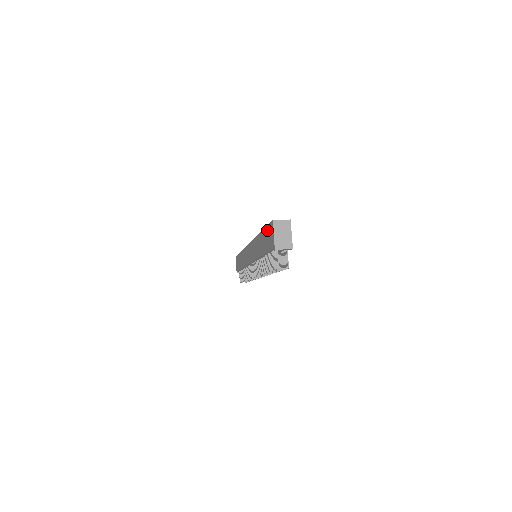
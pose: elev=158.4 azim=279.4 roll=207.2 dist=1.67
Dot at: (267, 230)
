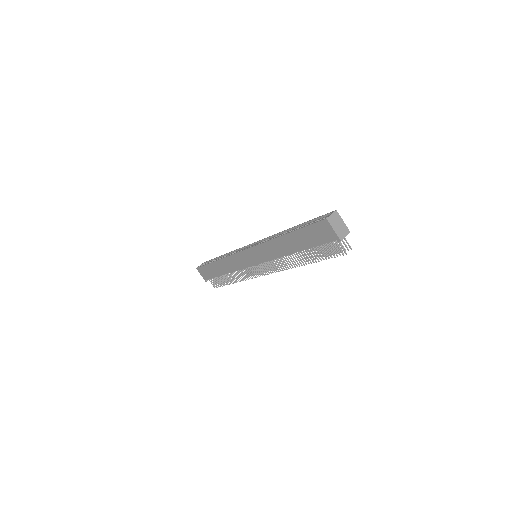
Dot at: (311, 229)
